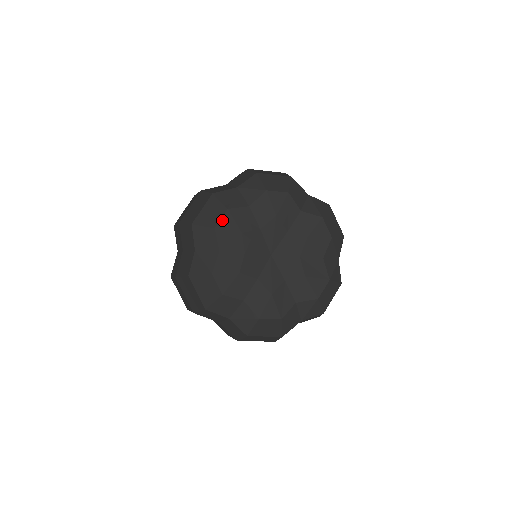
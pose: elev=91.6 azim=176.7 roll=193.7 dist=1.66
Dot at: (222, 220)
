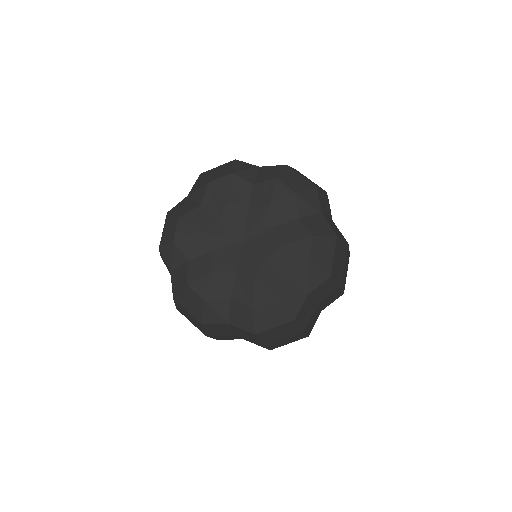
Dot at: (177, 230)
